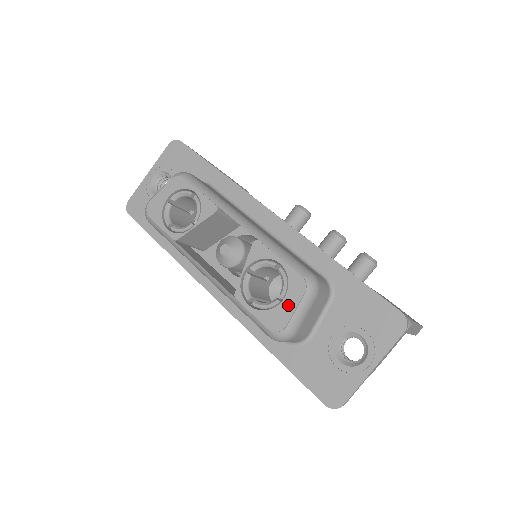
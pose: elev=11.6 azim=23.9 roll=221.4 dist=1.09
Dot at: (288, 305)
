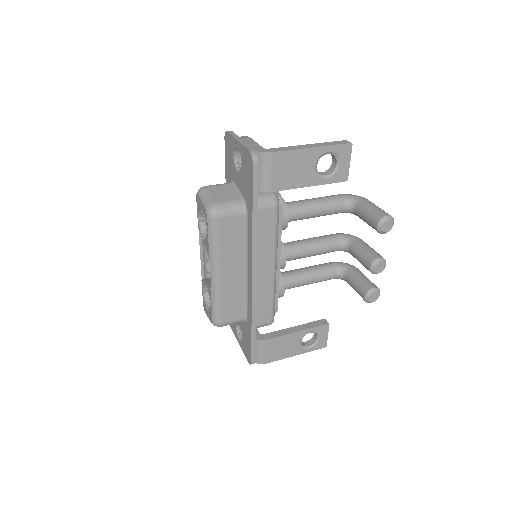
Dot at: (208, 313)
